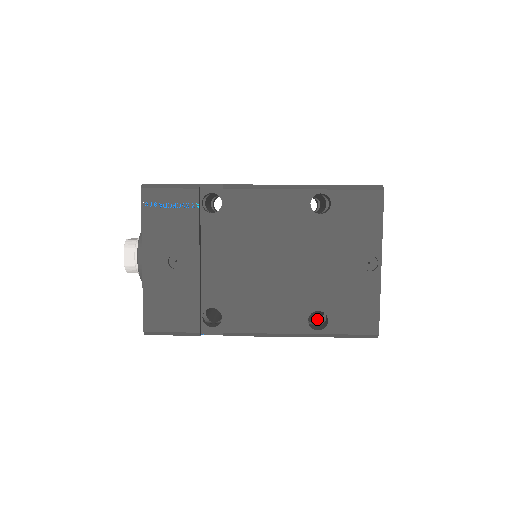
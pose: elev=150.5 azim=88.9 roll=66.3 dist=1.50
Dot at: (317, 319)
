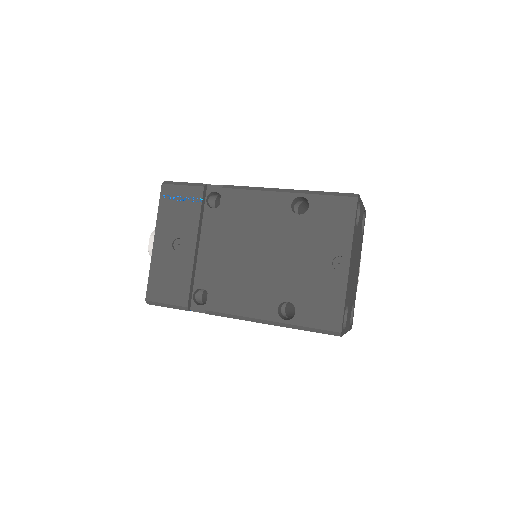
Dot at: occluded
